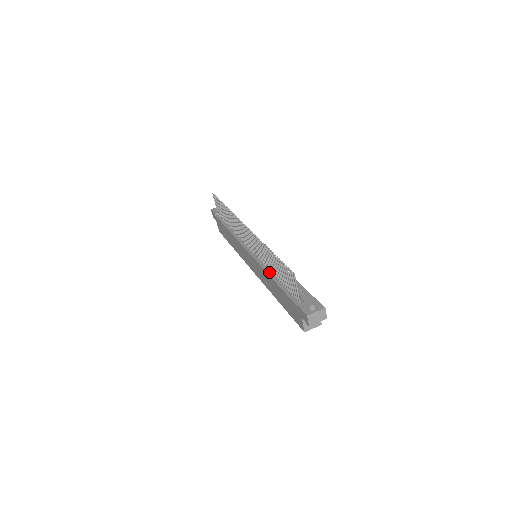
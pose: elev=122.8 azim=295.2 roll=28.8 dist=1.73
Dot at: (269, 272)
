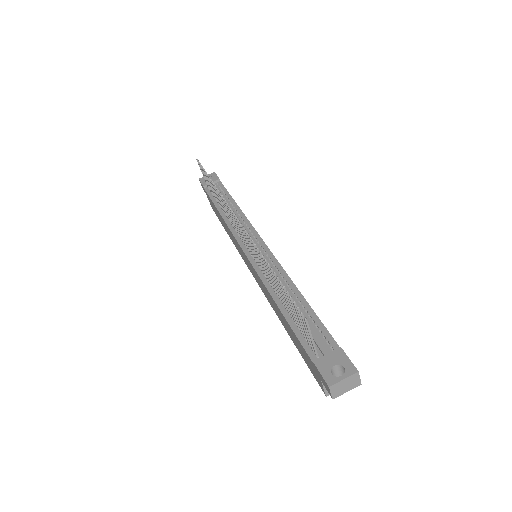
Dot at: (272, 291)
